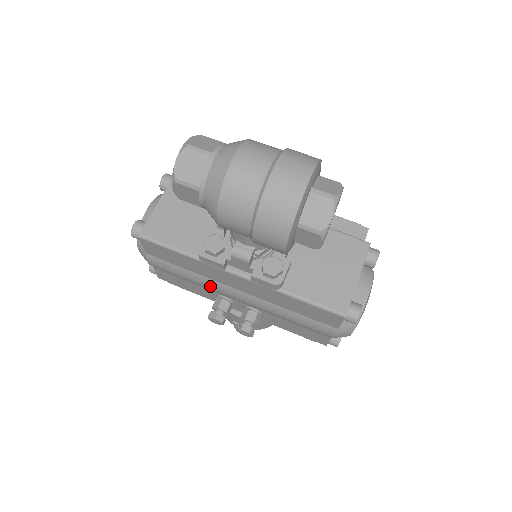
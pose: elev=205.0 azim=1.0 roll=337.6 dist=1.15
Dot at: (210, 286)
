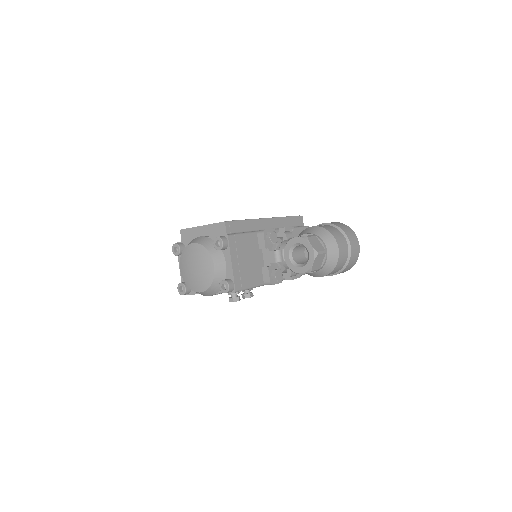
Dot at: occluded
